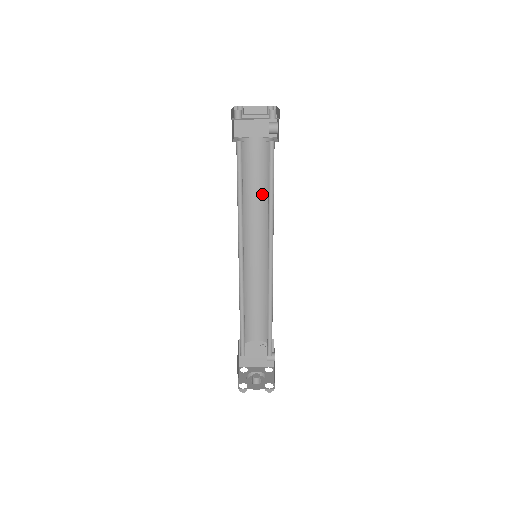
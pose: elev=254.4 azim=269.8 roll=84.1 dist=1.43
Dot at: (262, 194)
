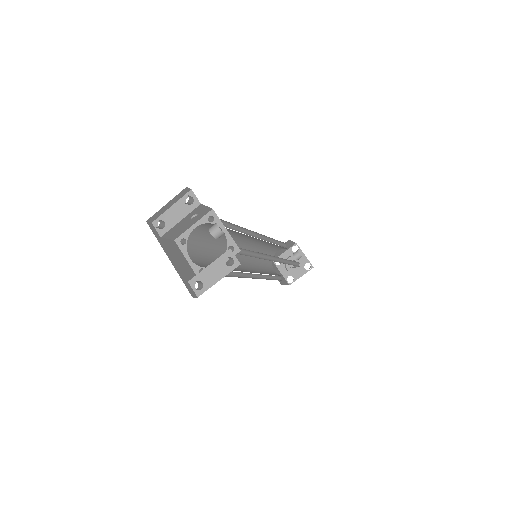
Dot at: (229, 233)
